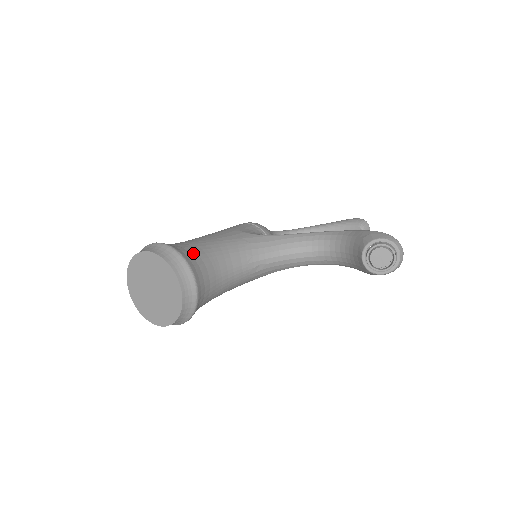
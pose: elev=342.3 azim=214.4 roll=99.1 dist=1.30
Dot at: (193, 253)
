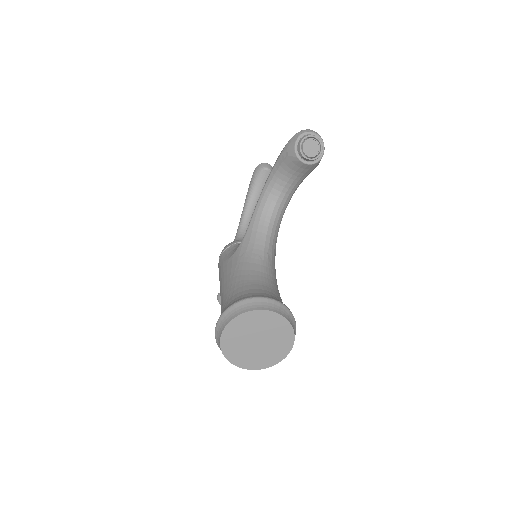
Dot at: (240, 294)
